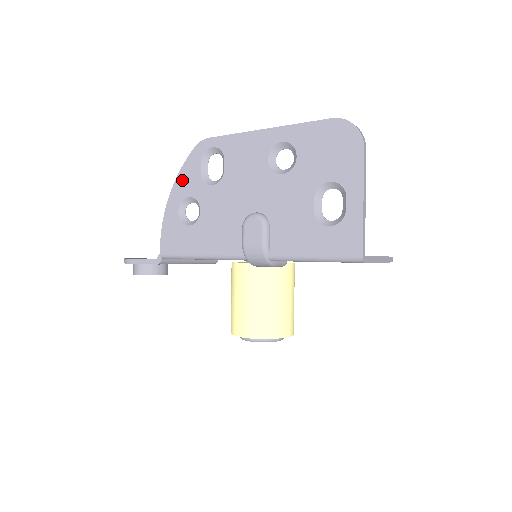
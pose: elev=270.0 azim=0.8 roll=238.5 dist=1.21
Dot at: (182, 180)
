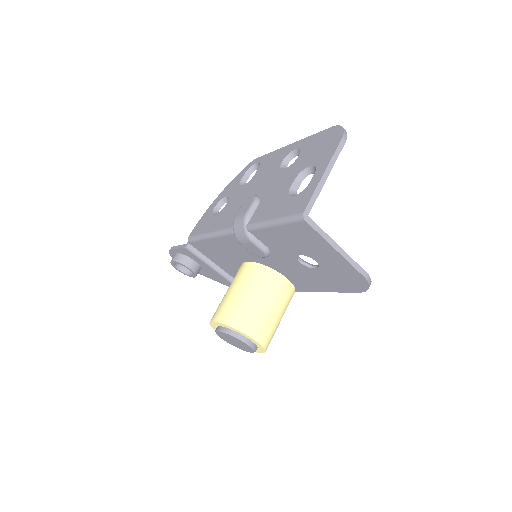
Dot at: (229, 187)
